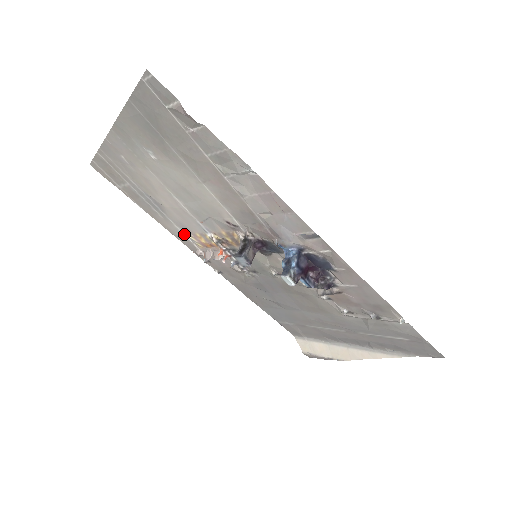
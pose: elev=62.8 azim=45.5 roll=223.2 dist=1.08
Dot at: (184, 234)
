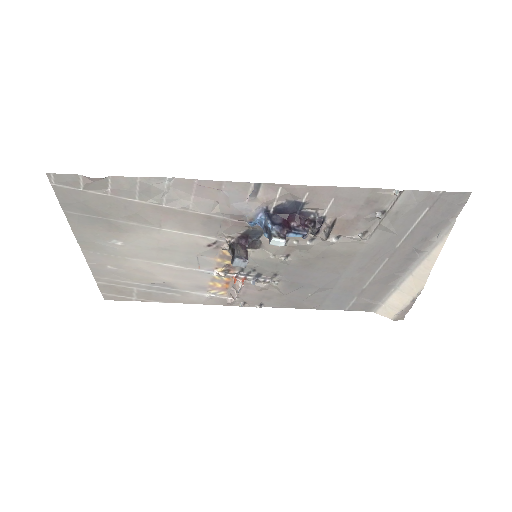
Dot at: (205, 294)
